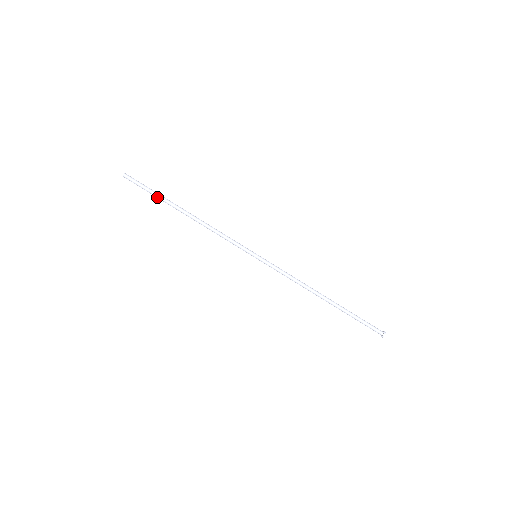
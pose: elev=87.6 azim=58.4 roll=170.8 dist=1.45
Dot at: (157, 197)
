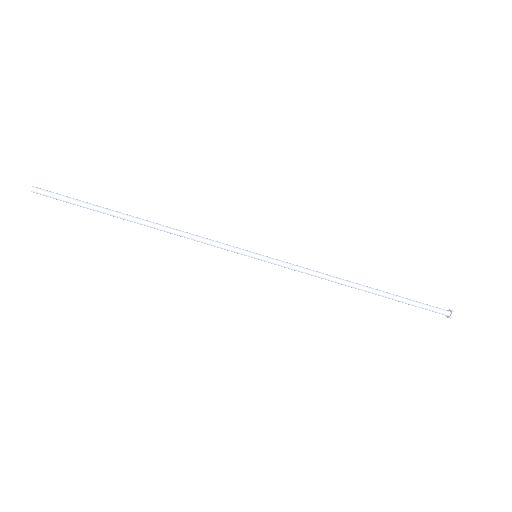
Dot at: occluded
